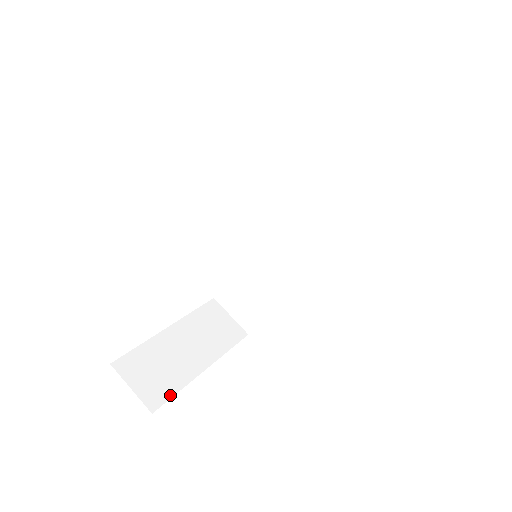
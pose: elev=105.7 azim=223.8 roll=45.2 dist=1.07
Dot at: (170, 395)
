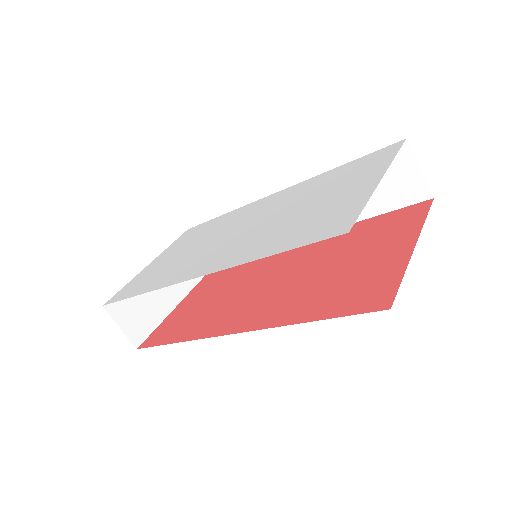
Dot at: (150, 331)
